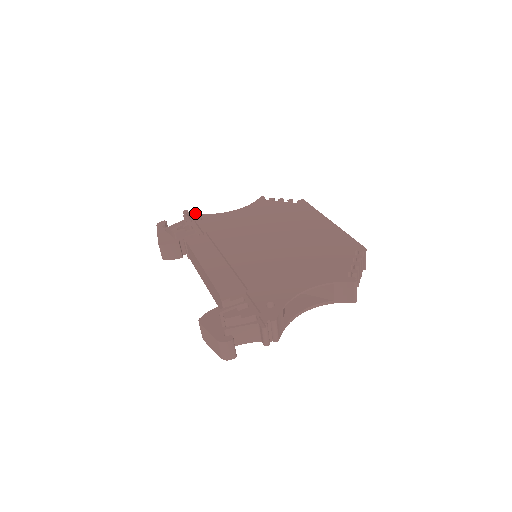
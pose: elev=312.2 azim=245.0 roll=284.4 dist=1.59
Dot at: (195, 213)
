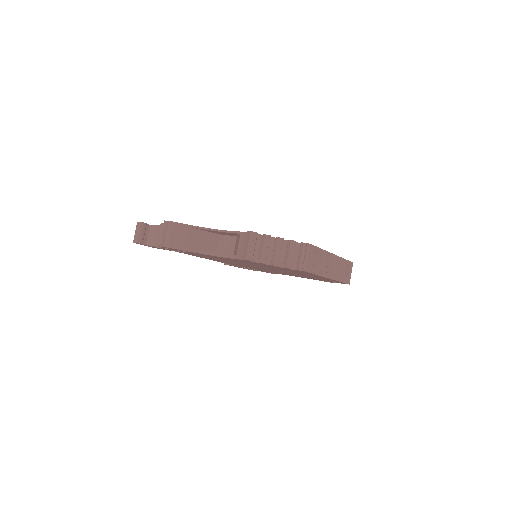
Dot at: occluded
